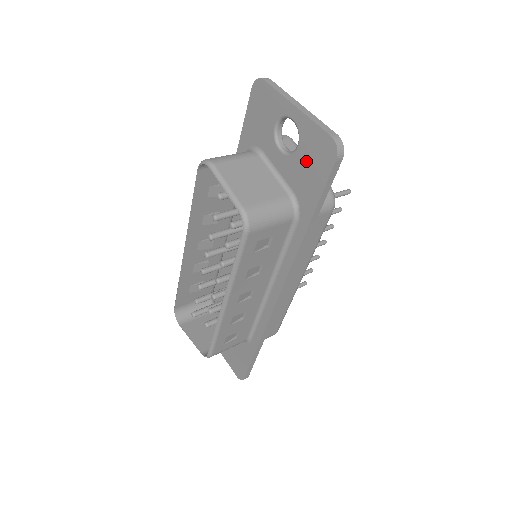
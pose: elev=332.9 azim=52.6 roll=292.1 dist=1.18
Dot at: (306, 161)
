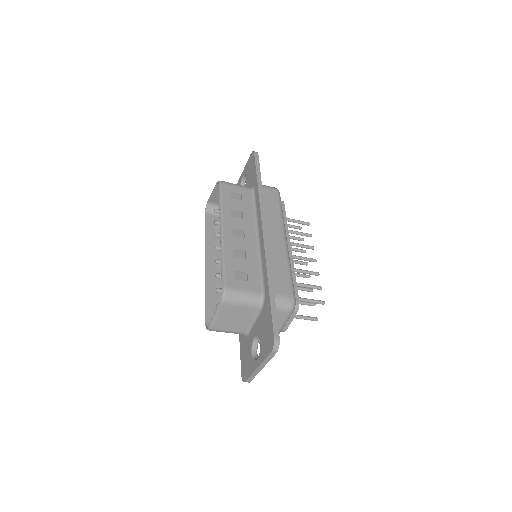
Dot at: (249, 173)
